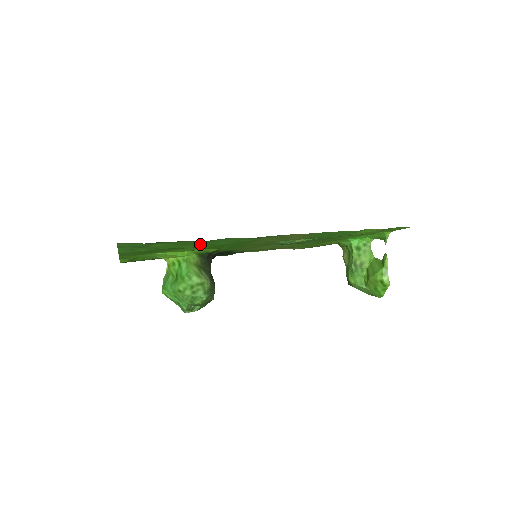
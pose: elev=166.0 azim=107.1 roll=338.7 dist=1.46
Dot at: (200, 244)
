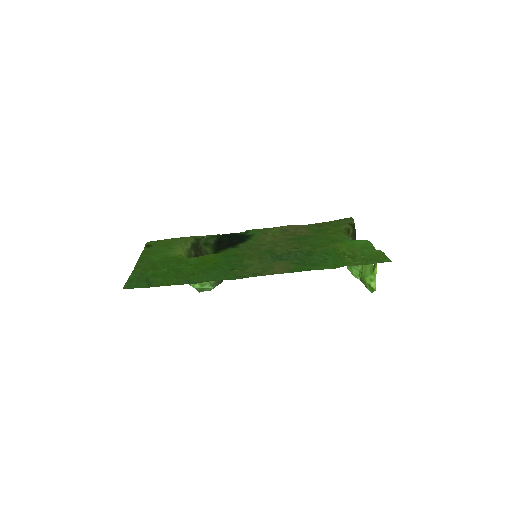
Dot at: (194, 275)
